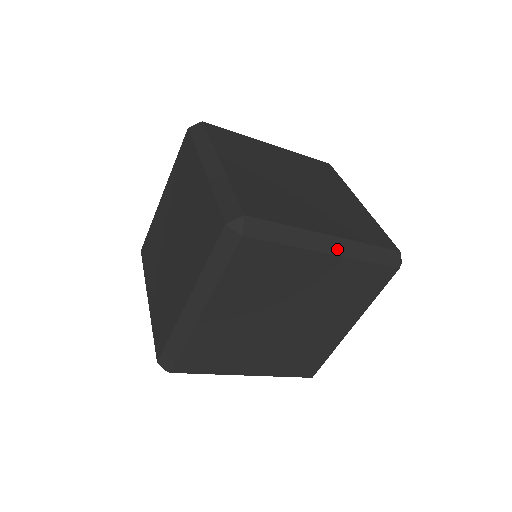
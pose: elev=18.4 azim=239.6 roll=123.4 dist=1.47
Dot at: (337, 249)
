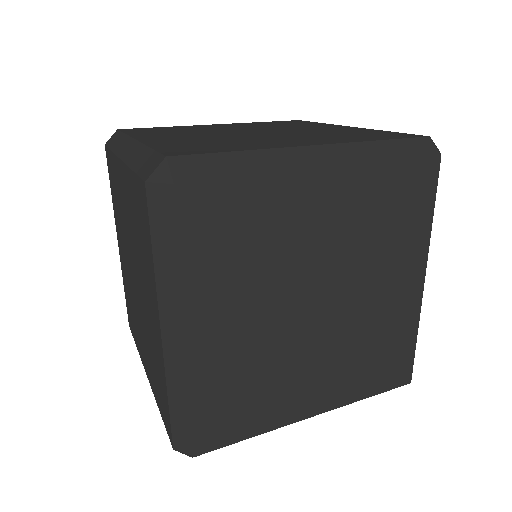
Dot at: (333, 159)
